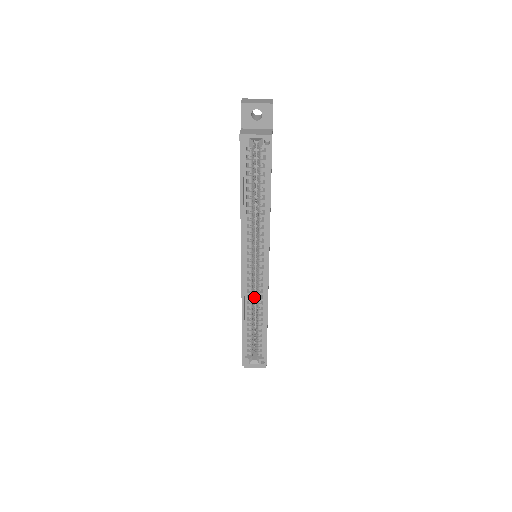
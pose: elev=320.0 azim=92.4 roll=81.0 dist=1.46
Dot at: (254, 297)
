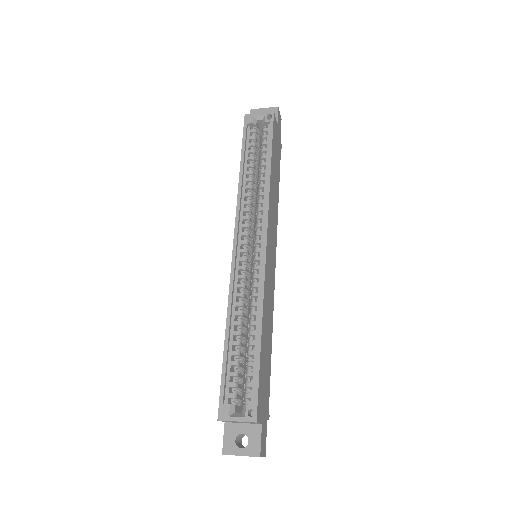
Dot at: (248, 301)
